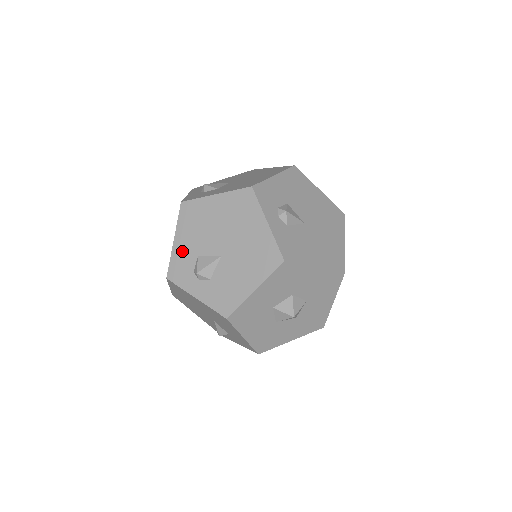
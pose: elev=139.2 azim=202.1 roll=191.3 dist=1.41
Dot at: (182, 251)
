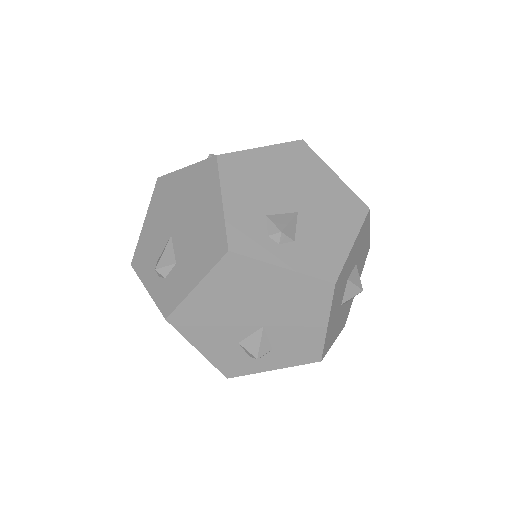
Dot at: (218, 352)
